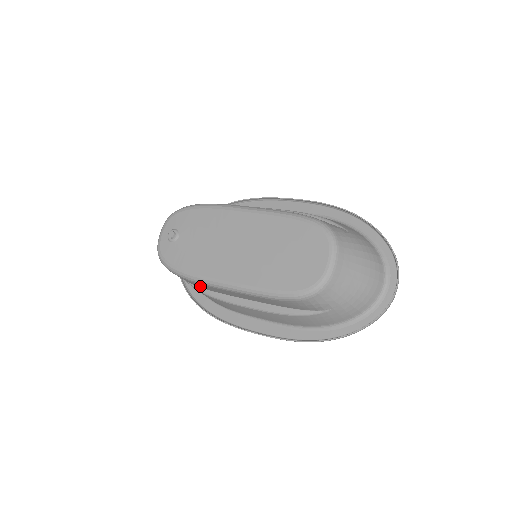
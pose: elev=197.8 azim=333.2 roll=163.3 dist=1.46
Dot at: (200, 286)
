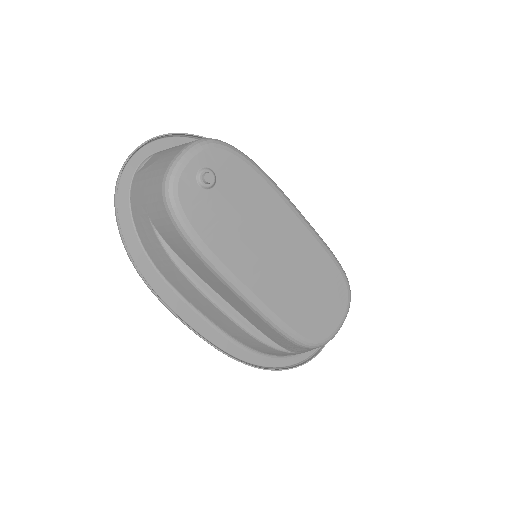
Dot at: (185, 256)
